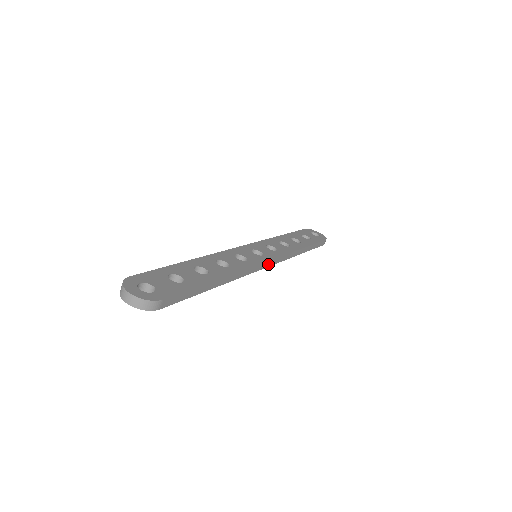
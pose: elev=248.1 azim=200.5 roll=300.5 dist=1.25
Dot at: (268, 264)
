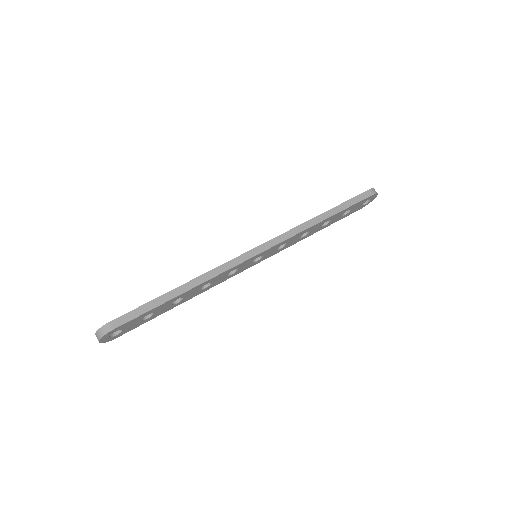
Dot at: (259, 251)
